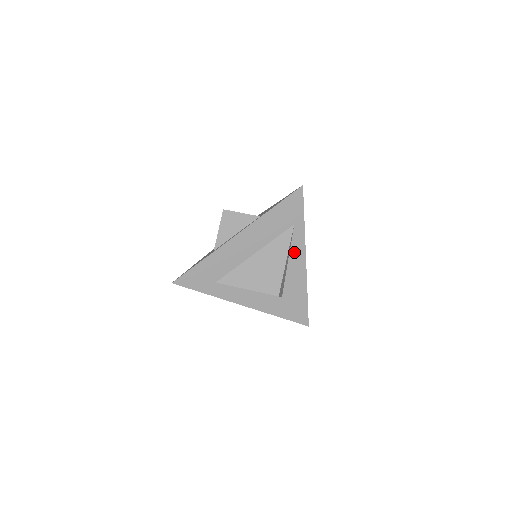
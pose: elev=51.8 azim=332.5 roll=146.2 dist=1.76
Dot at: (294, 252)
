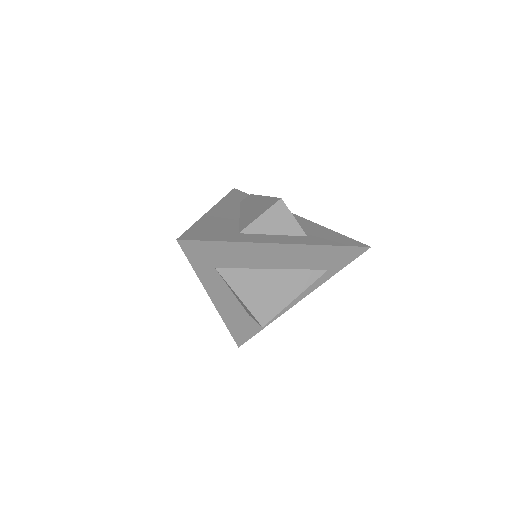
Dot at: occluded
